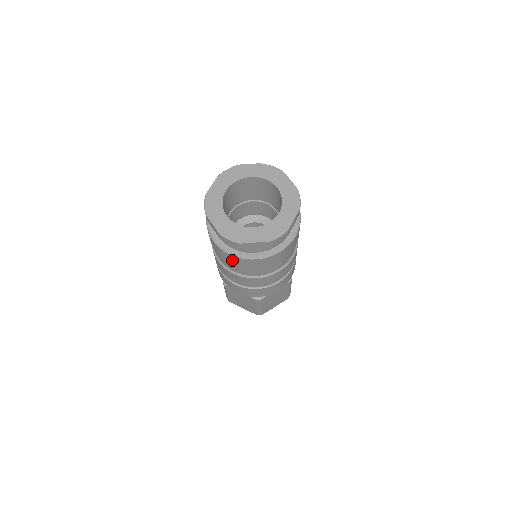
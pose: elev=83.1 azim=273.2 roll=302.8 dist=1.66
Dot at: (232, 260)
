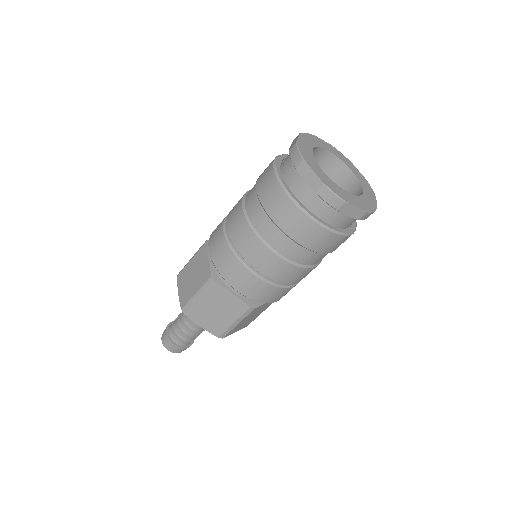
Dot at: (267, 185)
